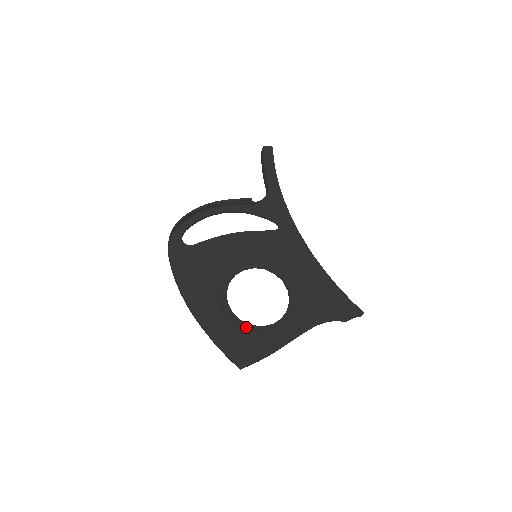
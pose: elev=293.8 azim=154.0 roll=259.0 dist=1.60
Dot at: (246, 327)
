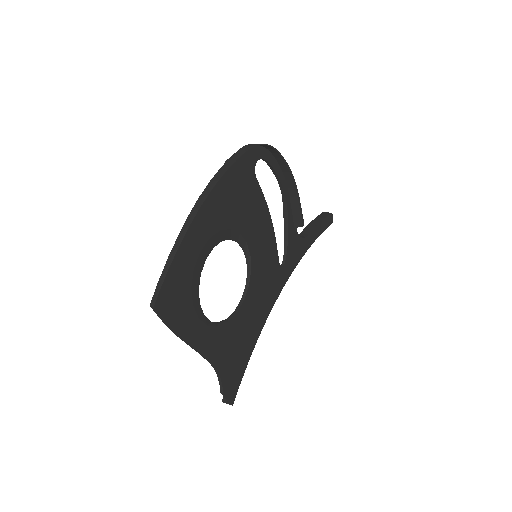
Dot at: (196, 286)
